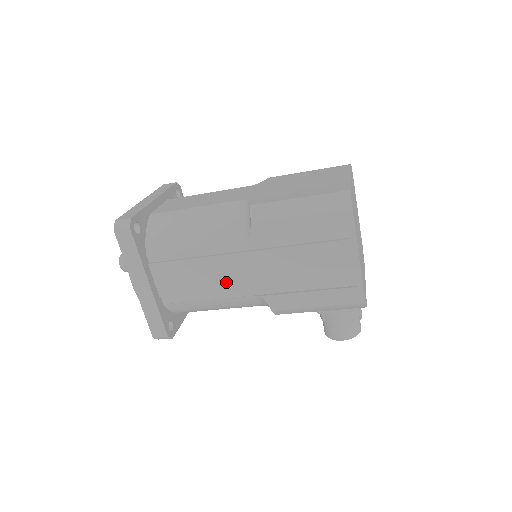
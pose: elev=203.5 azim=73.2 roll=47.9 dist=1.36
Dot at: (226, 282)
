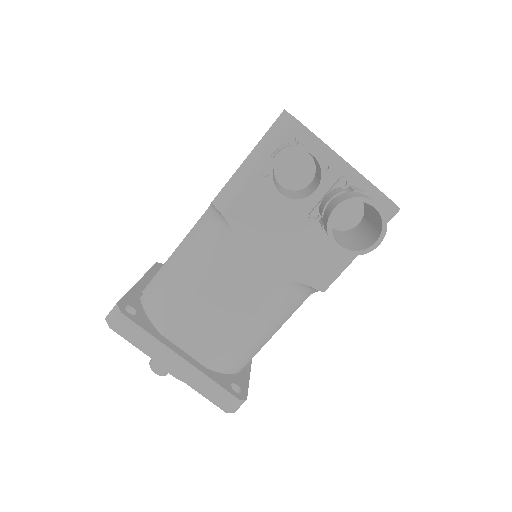
Dot at: occluded
